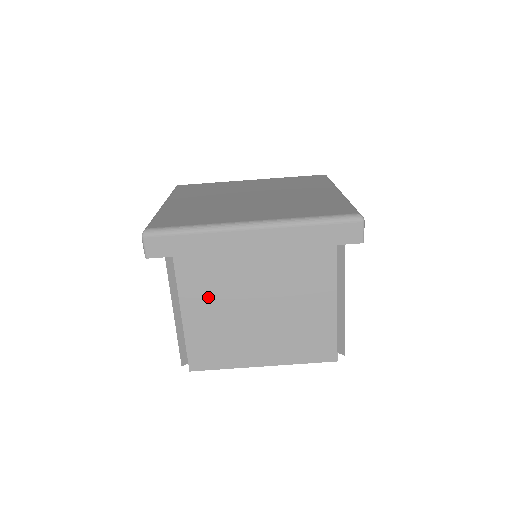
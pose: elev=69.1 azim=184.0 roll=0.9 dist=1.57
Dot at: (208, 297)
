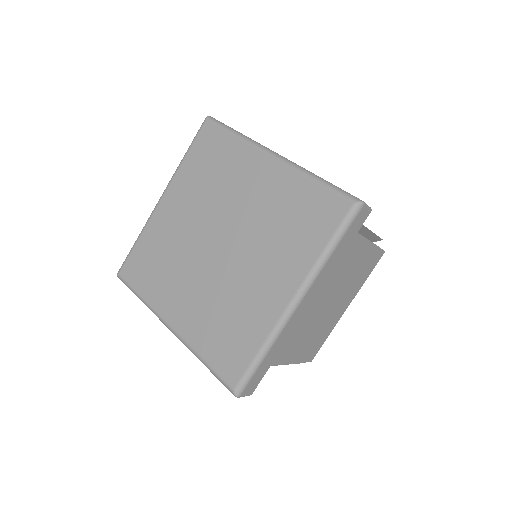
Dot at: (293, 342)
